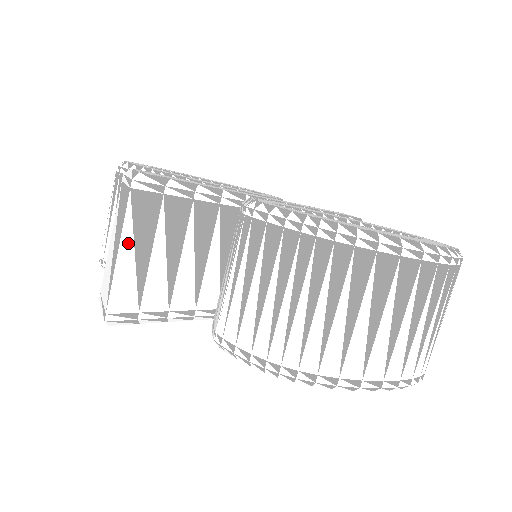
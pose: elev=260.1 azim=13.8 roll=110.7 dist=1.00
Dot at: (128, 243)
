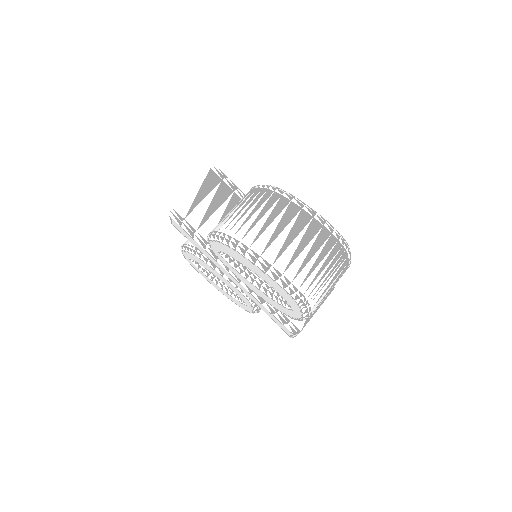
Dot at: (197, 187)
